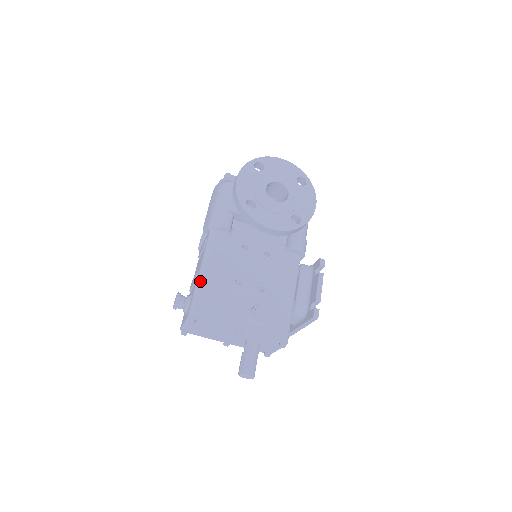
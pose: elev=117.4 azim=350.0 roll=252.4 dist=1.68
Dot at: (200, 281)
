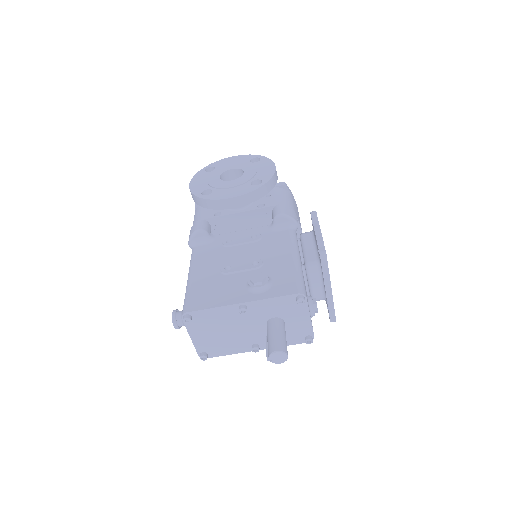
Dot at: (188, 284)
